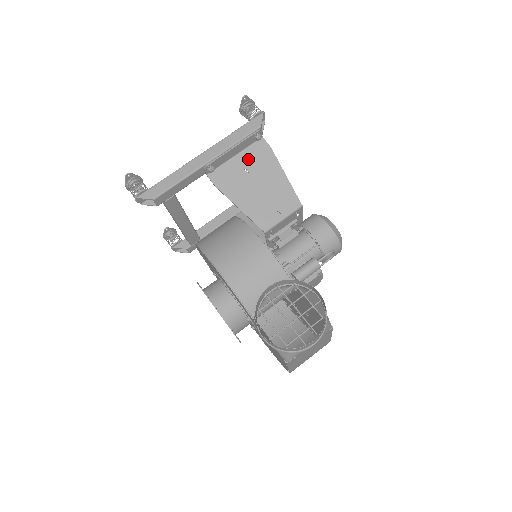
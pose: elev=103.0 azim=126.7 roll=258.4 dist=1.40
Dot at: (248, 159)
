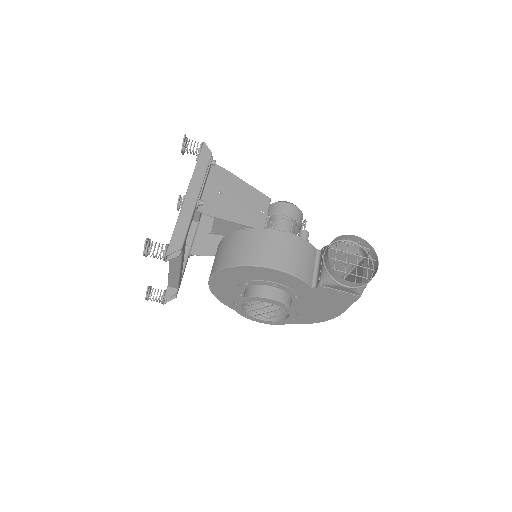
Dot at: (215, 183)
